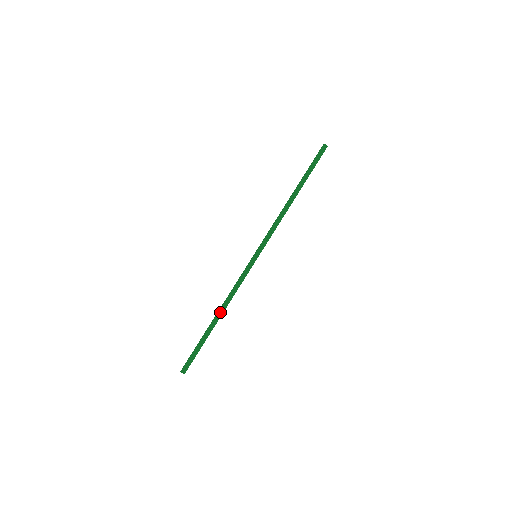
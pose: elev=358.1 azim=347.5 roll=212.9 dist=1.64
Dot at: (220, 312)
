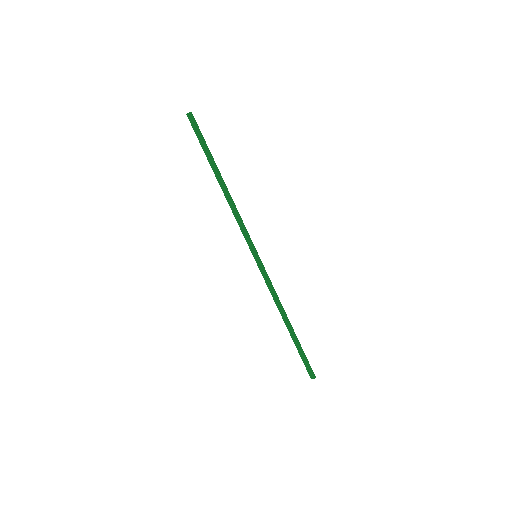
Dot at: (284, 319)
